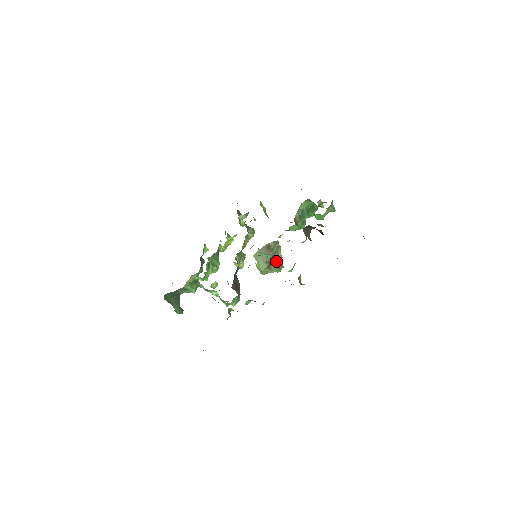
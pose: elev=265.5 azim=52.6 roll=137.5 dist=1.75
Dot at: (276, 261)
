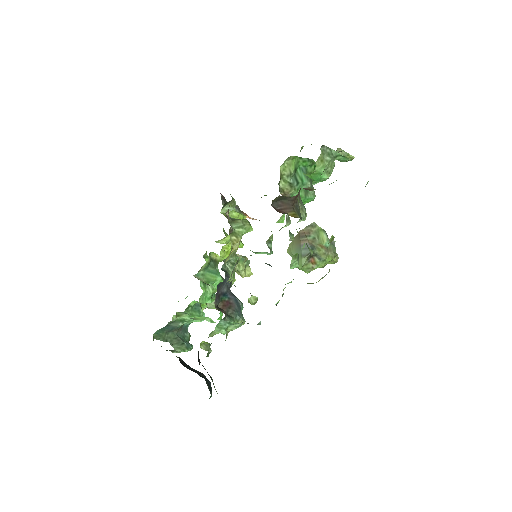
Dot at: (319, 251)
